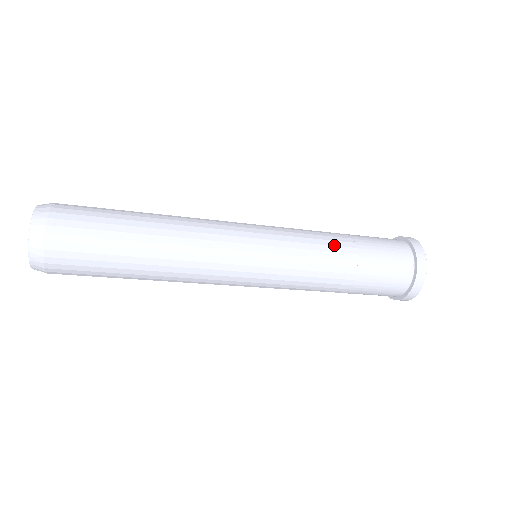
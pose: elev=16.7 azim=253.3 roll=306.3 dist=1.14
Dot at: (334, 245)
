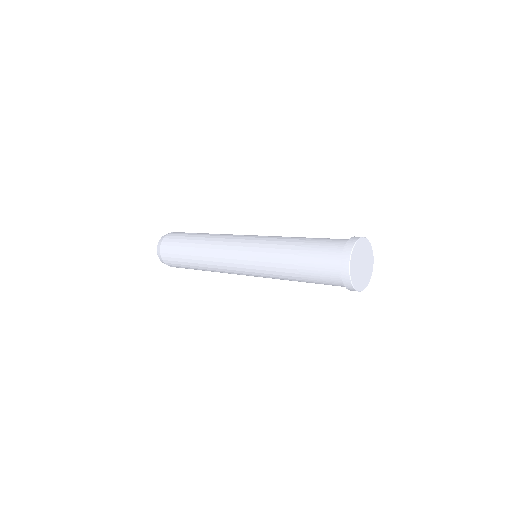
Dot at: (288, 241)
